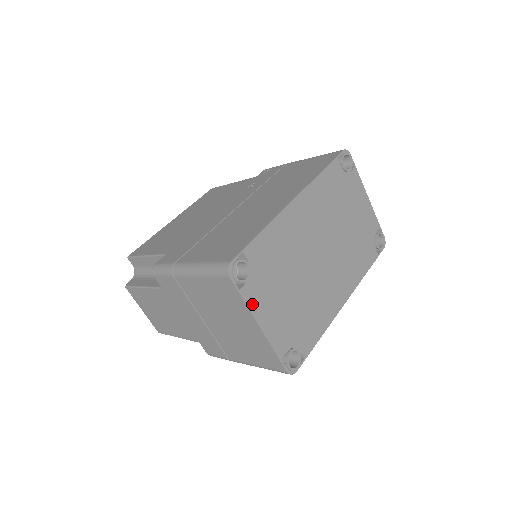
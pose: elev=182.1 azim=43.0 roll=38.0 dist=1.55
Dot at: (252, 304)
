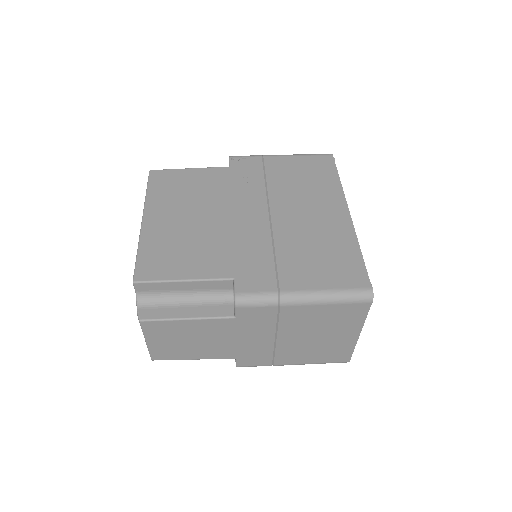
Dot at: occluded
